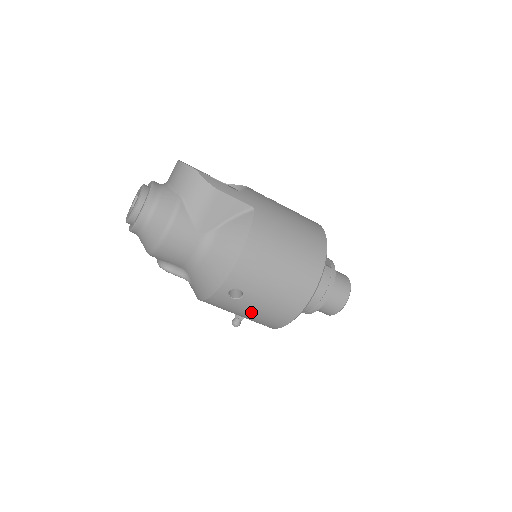
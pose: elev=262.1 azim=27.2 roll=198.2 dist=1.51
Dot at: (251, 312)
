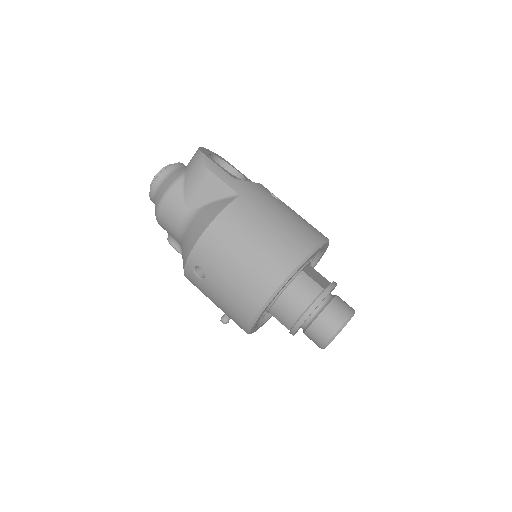
Dot at: (217, 300)
